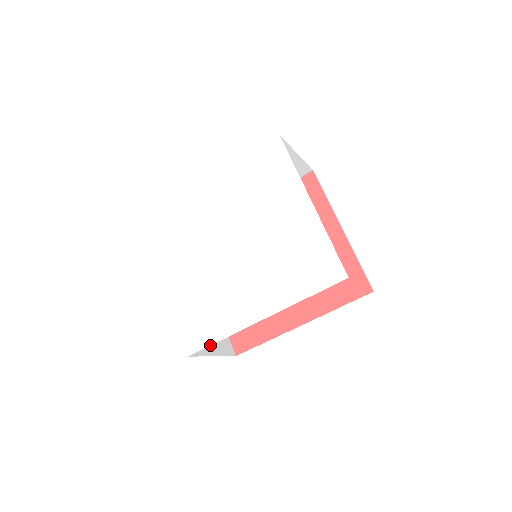
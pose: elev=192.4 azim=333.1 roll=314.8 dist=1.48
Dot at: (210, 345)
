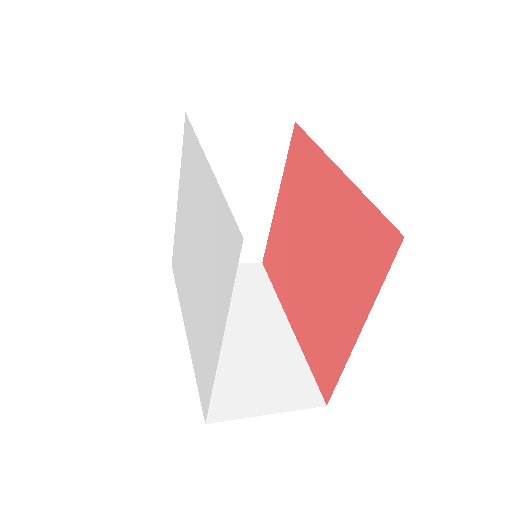
Dot at: occluded
